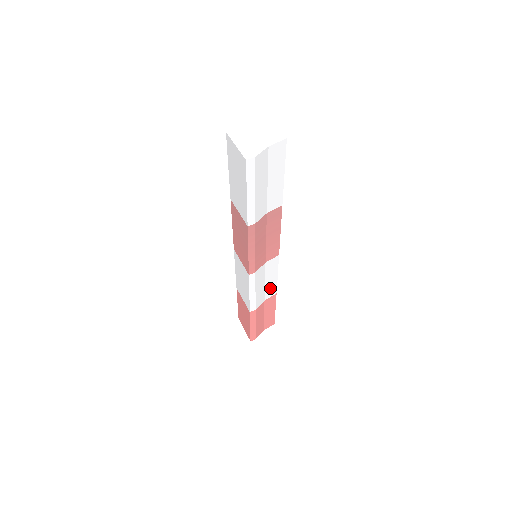
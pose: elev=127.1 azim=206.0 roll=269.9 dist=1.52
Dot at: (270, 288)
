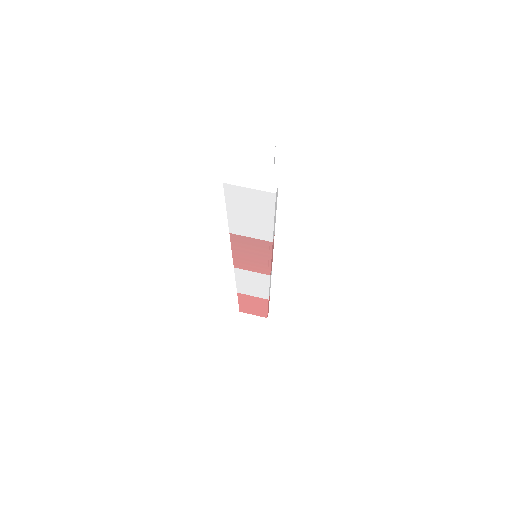
Dot at: occluded
